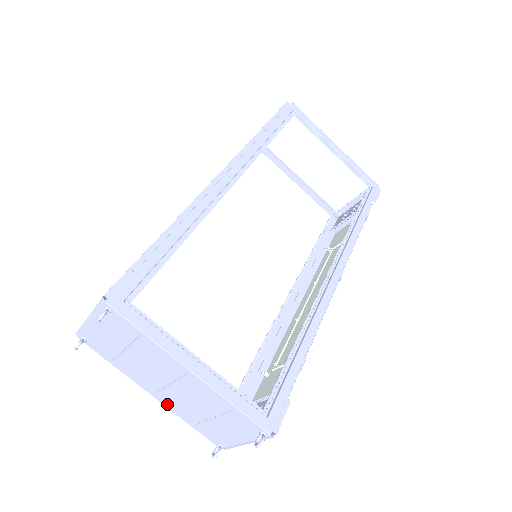
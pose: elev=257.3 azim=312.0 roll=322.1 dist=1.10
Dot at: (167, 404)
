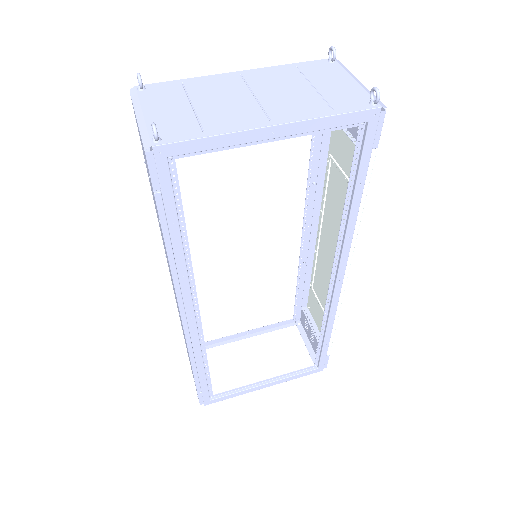
Dot at: (291, 117)
